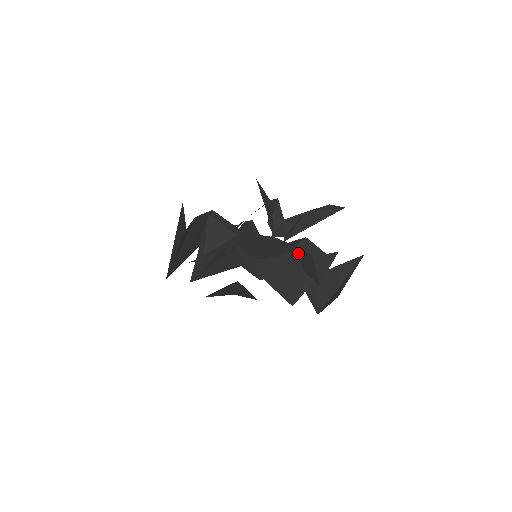
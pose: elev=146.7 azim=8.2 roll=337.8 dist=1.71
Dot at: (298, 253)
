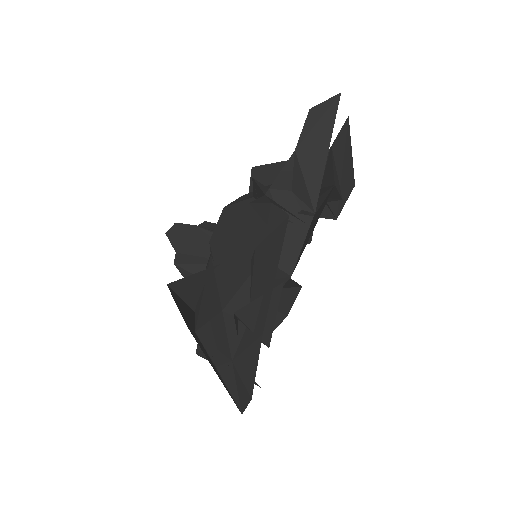
Dot at: occluded
